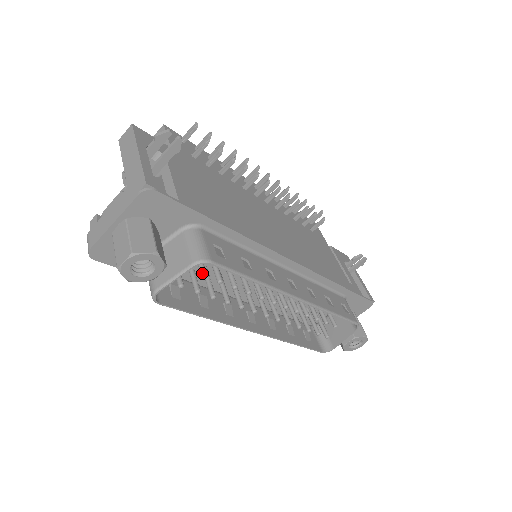
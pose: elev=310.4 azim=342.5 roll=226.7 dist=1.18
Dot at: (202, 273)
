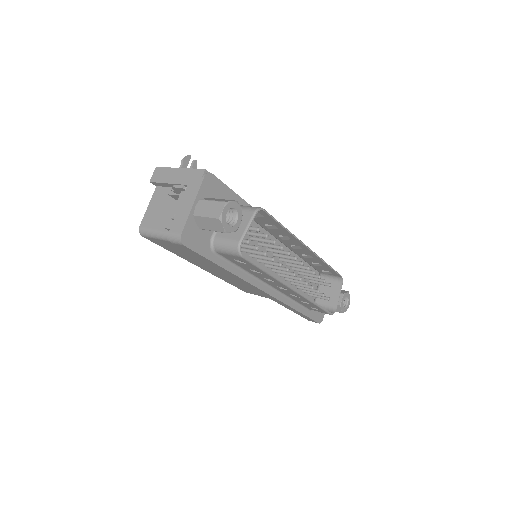
Dot at: (257, 228)
